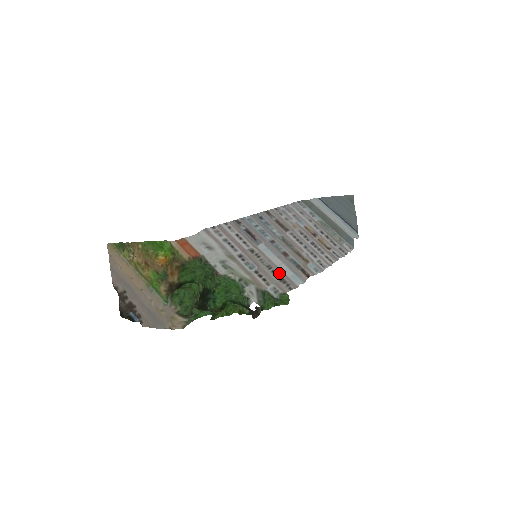
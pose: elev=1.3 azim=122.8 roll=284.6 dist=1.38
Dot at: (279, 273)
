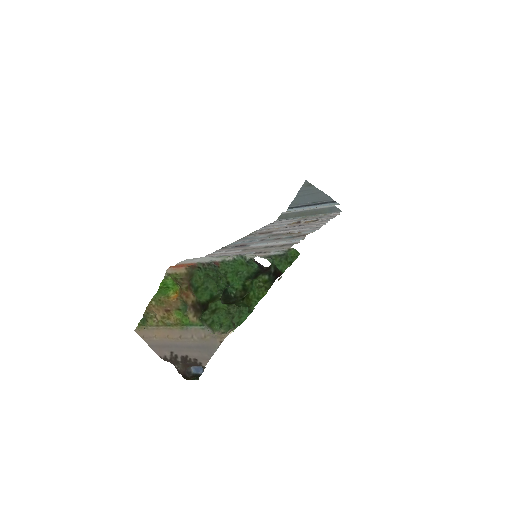
Dot at: (277, 245)
